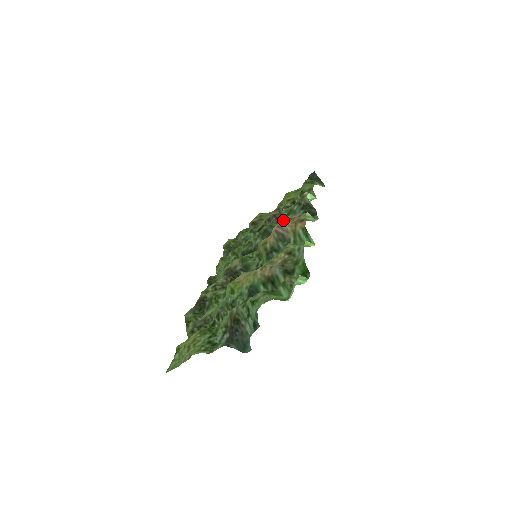
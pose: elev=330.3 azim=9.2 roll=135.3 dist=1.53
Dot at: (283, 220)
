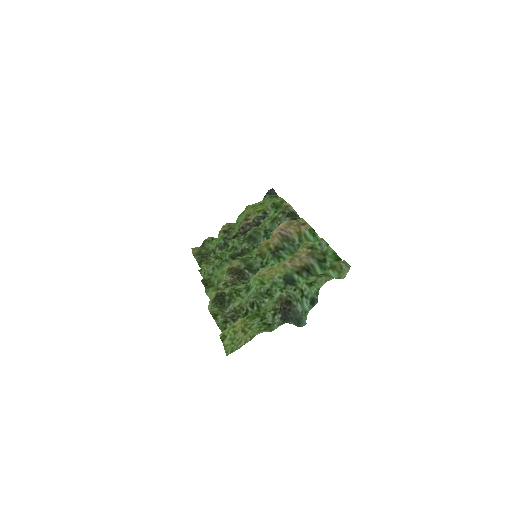
Dot at: (282, 224)
